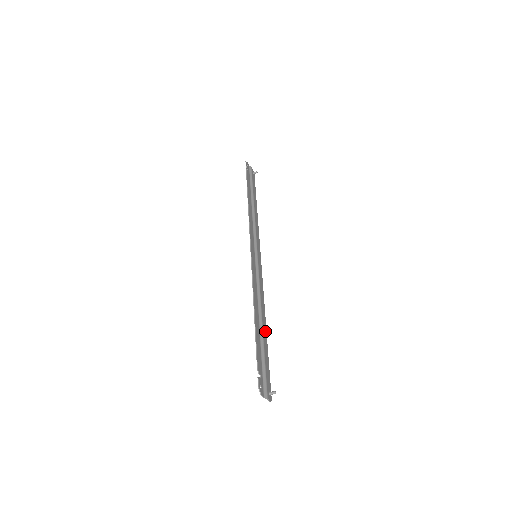
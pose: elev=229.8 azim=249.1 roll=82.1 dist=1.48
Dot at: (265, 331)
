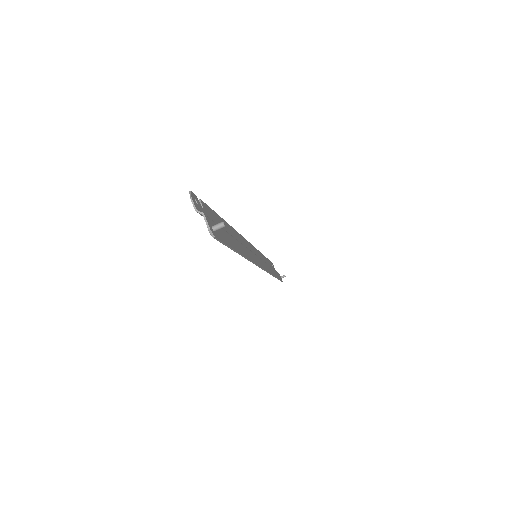
Dot at: (240, 250)
